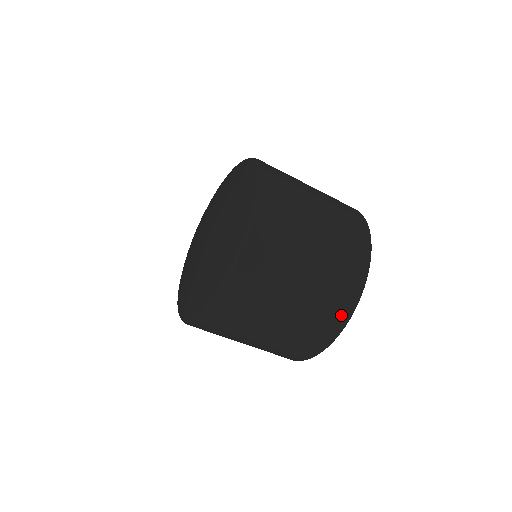
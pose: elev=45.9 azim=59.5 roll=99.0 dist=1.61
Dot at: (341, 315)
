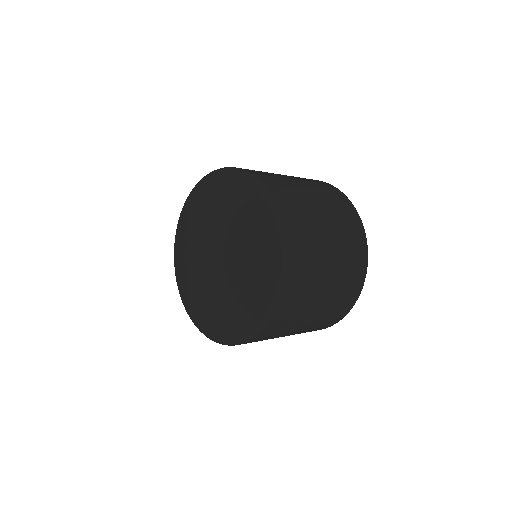
Dot at: (350, 302)
